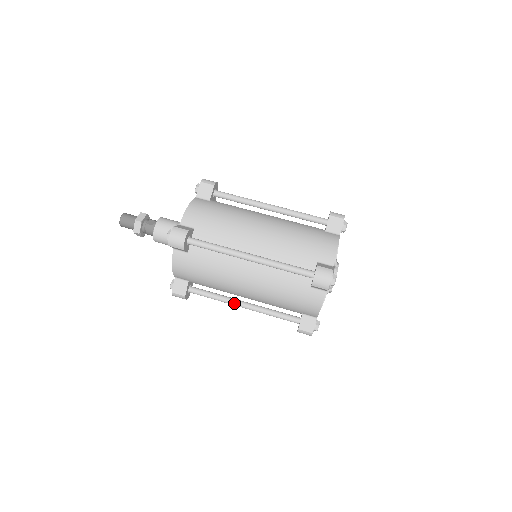
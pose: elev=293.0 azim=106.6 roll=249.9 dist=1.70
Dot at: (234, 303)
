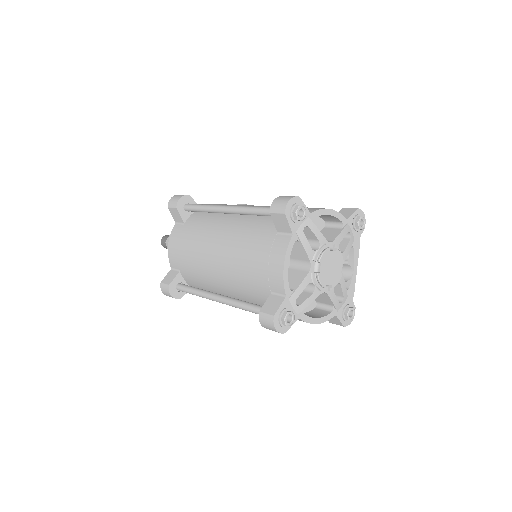
Dot at: (210, 294)
